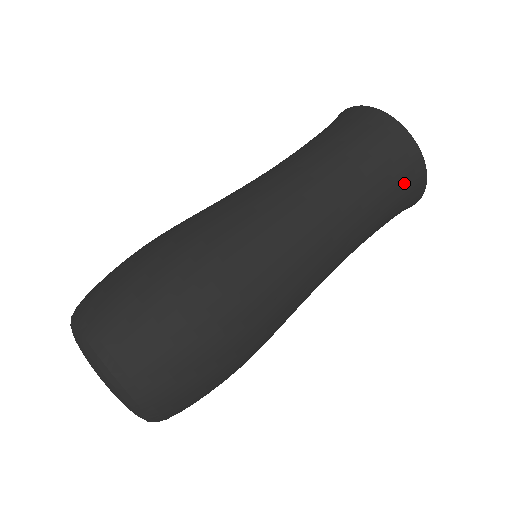
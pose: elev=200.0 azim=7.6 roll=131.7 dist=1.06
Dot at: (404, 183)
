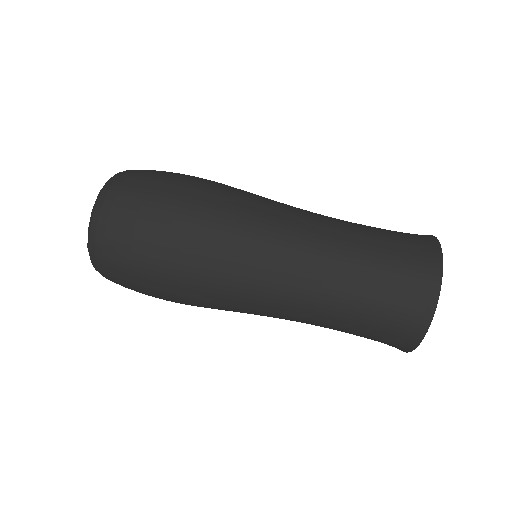
Dot at: (394, 326)
